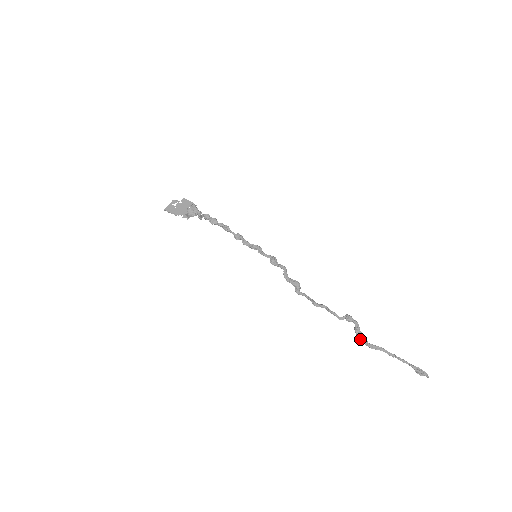
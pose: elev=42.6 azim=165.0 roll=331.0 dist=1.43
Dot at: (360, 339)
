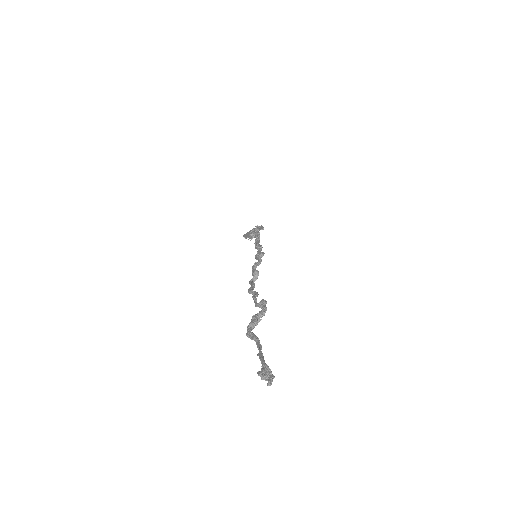
Dot at: (248, 325)
